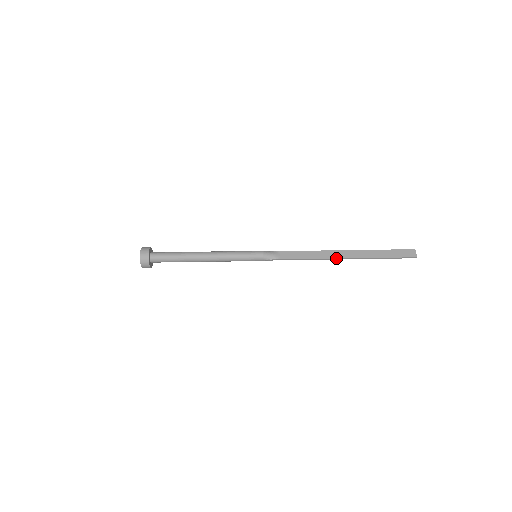
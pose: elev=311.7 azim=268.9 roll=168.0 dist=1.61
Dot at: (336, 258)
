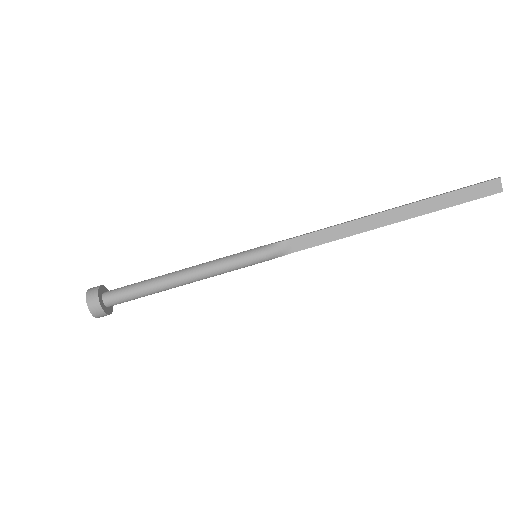
Dot at: occluded
